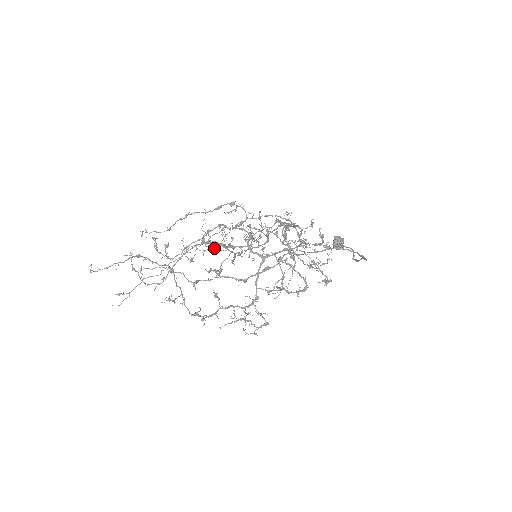
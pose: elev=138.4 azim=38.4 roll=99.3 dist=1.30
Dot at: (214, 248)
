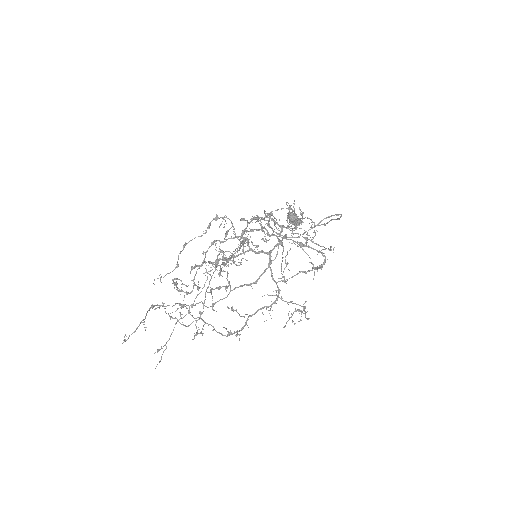
Dot at: (223, 265)
